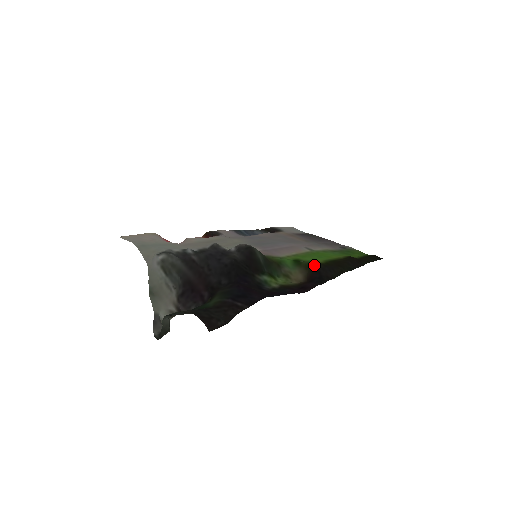
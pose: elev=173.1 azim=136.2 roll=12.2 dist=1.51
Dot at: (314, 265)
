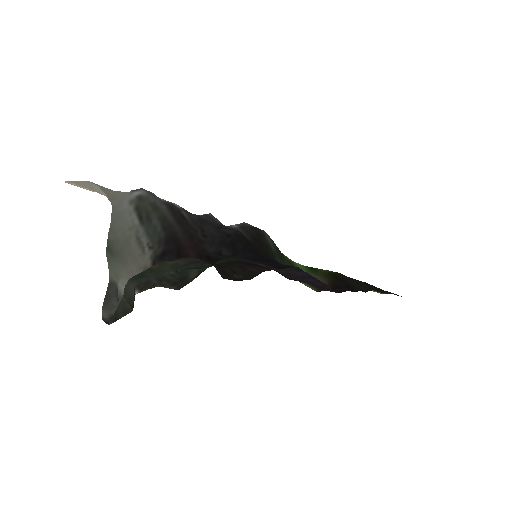
Dot at: (336, 274)
